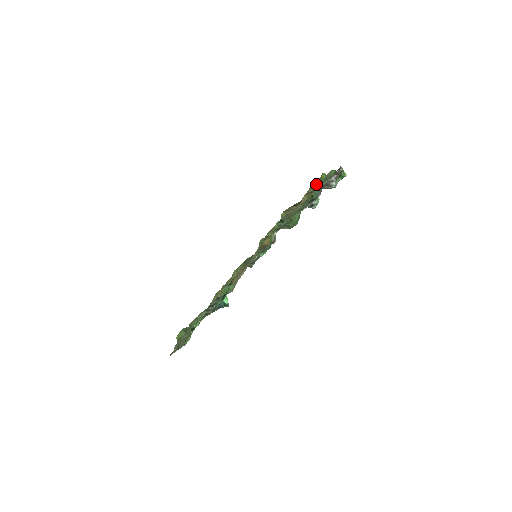
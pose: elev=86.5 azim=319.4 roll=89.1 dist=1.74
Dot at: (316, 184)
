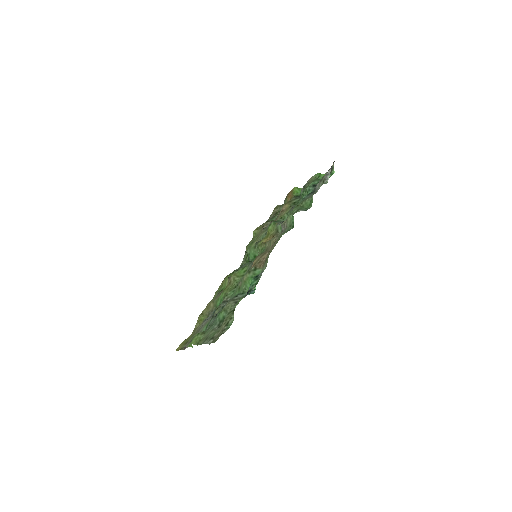
Dot at: (279, 205)
